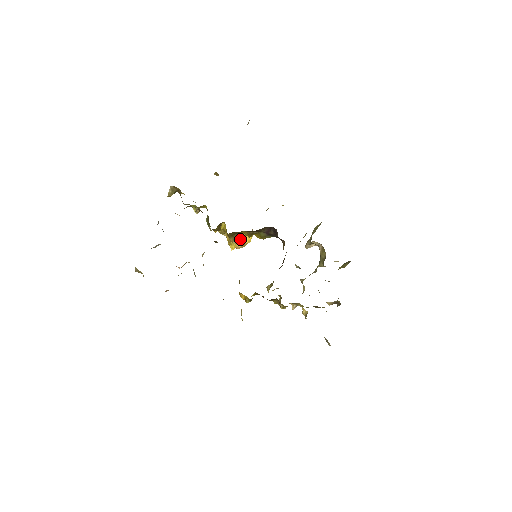
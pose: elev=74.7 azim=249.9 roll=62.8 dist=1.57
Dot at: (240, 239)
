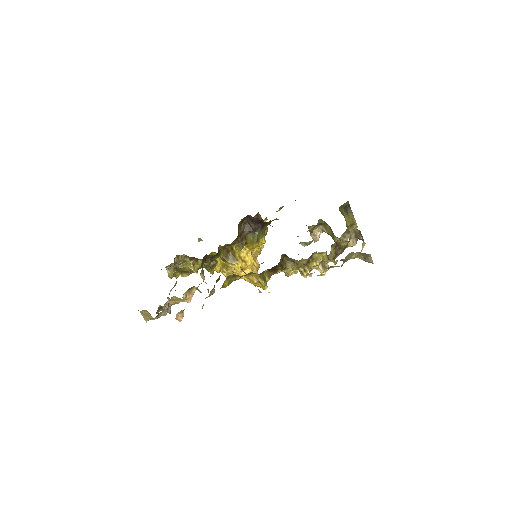
Dot at: (238, 259)
